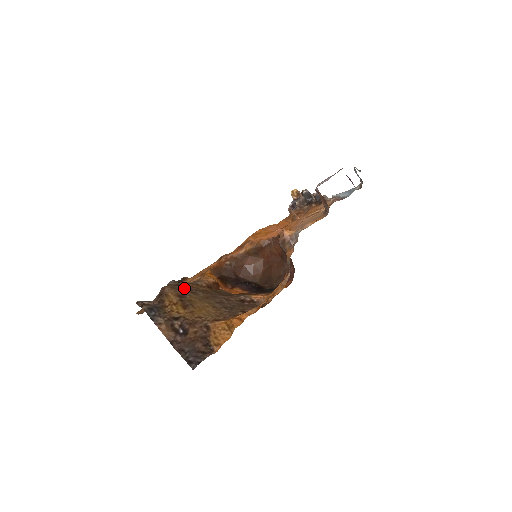
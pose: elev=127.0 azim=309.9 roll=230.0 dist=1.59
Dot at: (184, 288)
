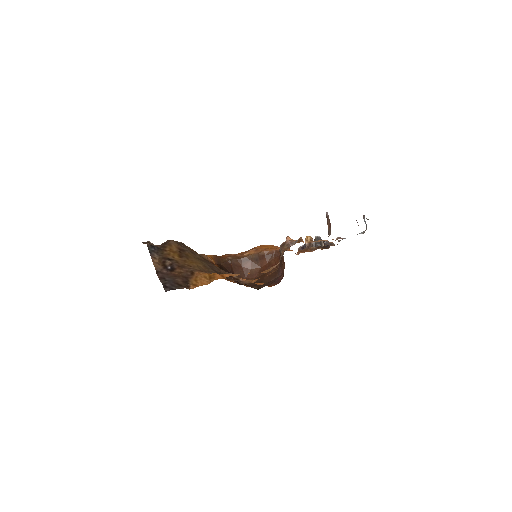
Dot at: (186, 248)
